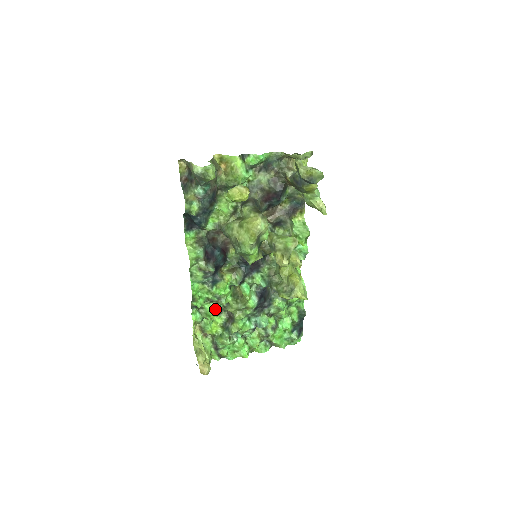
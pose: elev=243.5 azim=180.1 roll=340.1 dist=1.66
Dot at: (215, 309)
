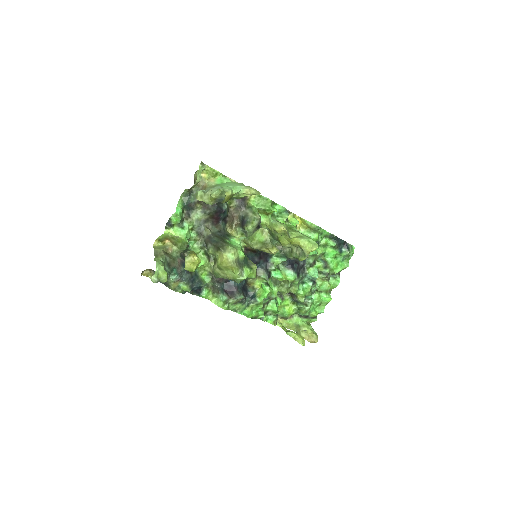
Dot at: (275, 305)
